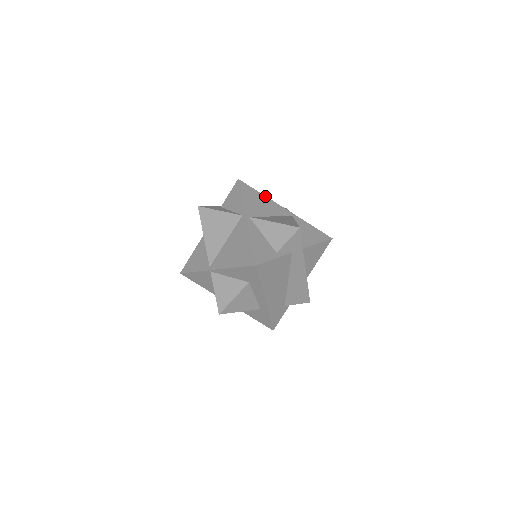
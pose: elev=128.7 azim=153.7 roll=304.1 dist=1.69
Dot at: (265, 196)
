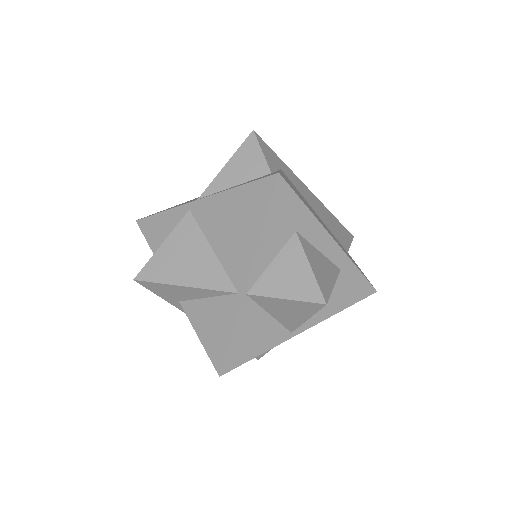
Dot at: occluded
